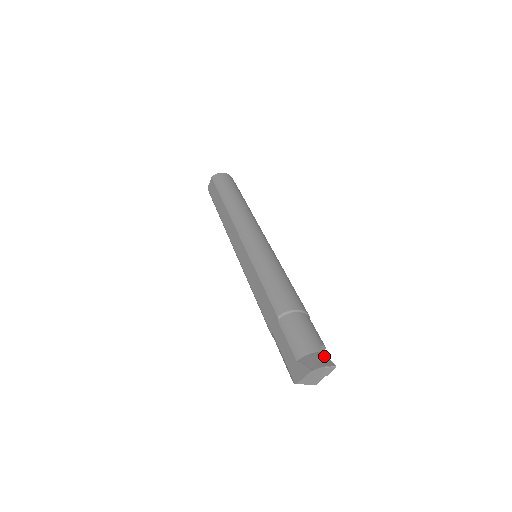
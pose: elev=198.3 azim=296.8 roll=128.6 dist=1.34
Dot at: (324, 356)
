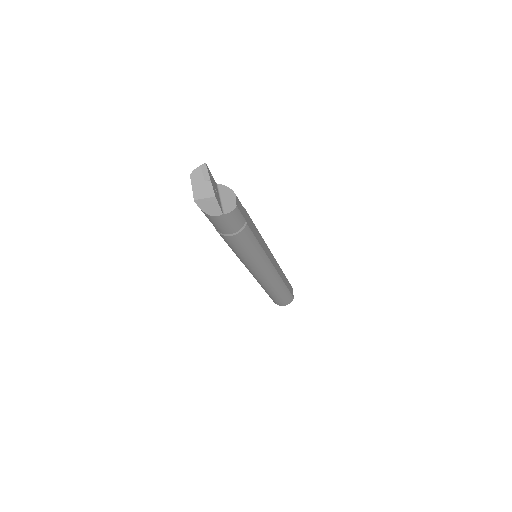
Dot at: occluded
